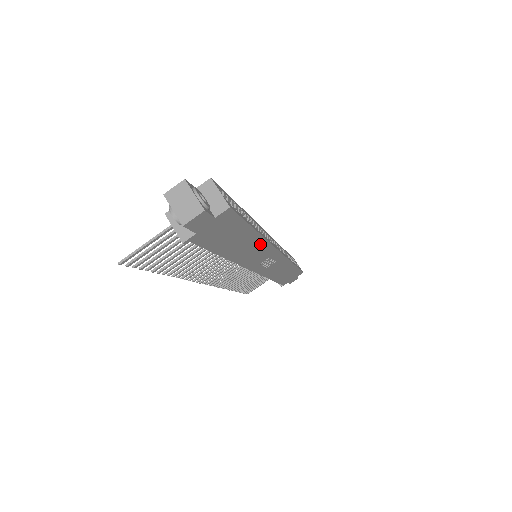
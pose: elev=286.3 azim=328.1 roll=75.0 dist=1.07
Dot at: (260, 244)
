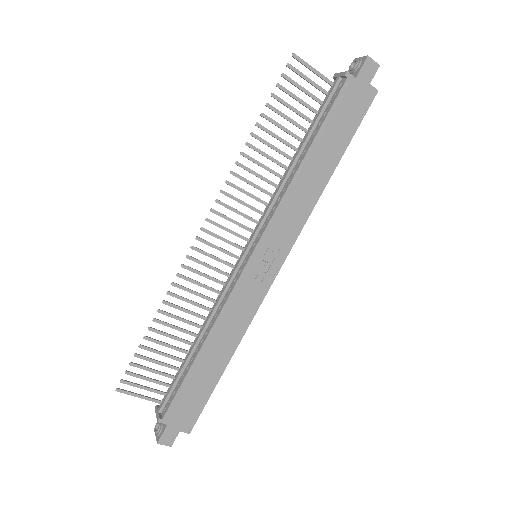
Dot at: (313, 196)
